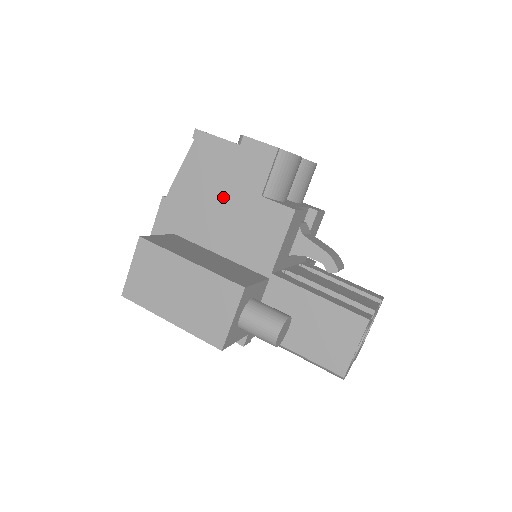
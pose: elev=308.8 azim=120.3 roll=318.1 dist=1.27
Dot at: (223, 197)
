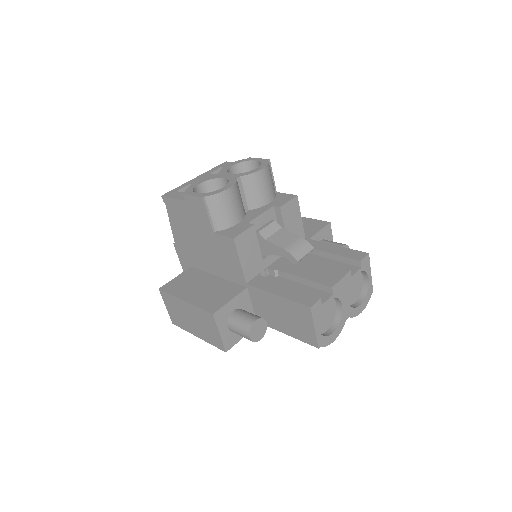
Dot at: (198, 238)
